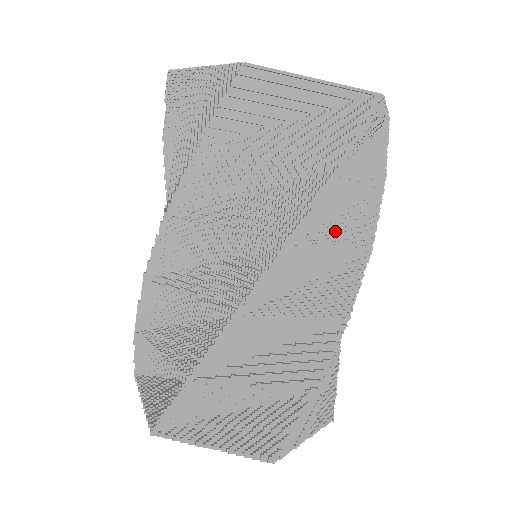
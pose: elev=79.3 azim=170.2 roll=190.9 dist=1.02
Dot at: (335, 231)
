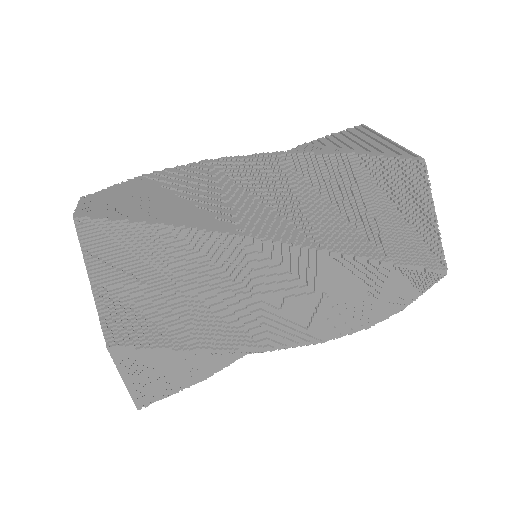
Dot at: (312, 198)
